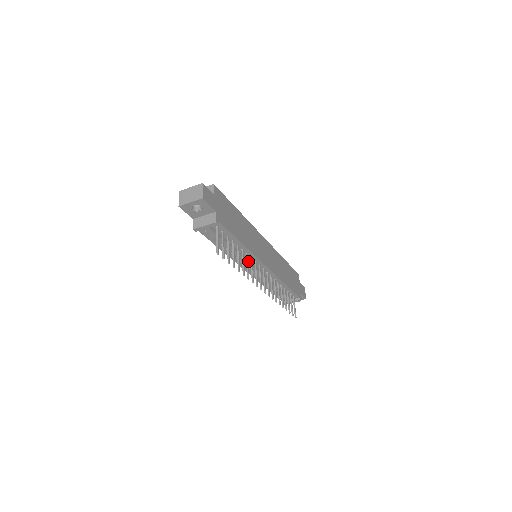
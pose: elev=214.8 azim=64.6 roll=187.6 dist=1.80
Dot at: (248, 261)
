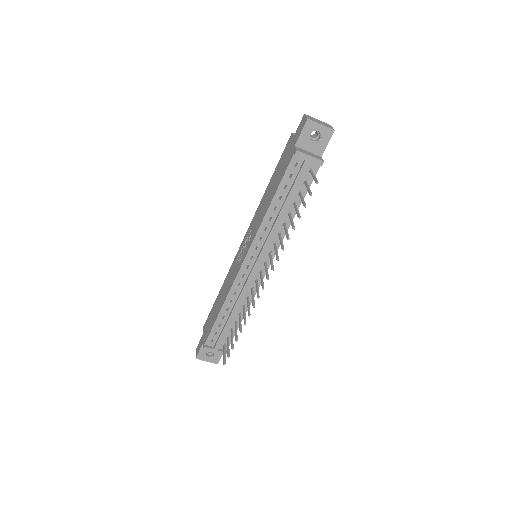
Dot at: (281, 239)
